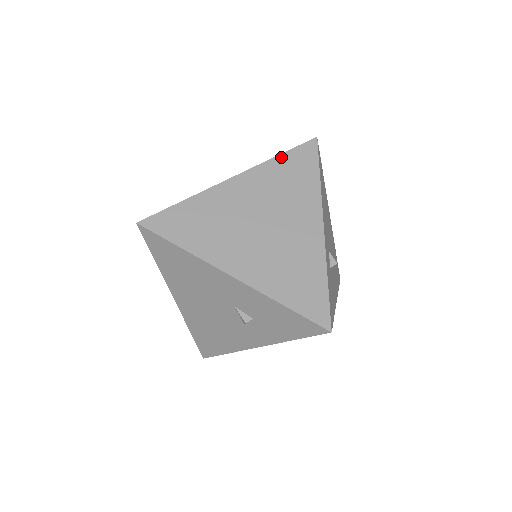
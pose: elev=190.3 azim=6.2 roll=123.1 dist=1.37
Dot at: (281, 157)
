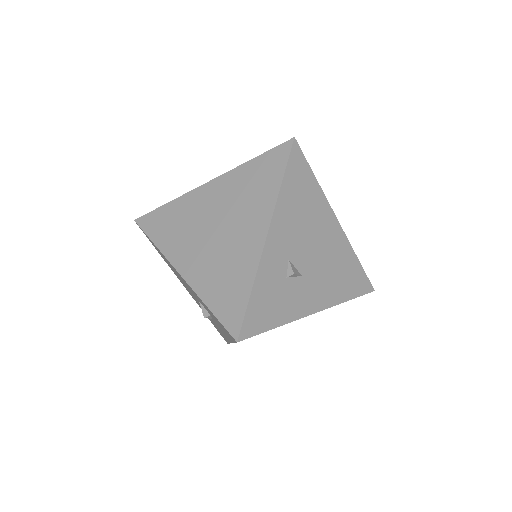
Dot at: (254, 161)
